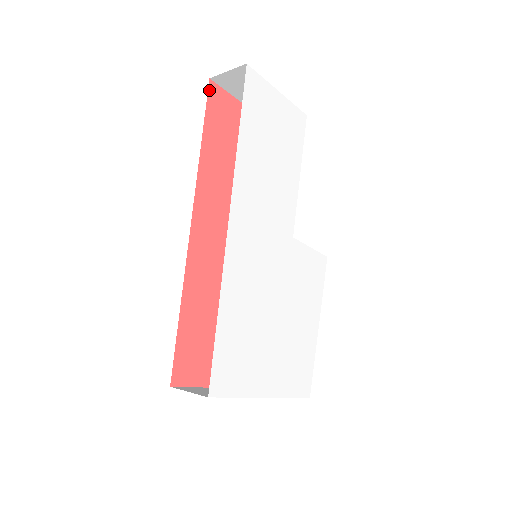
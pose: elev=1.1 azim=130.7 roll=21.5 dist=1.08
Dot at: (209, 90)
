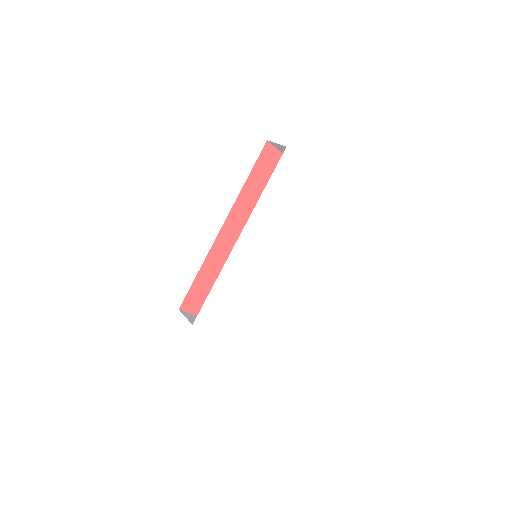
Dot at: (264, 148)
